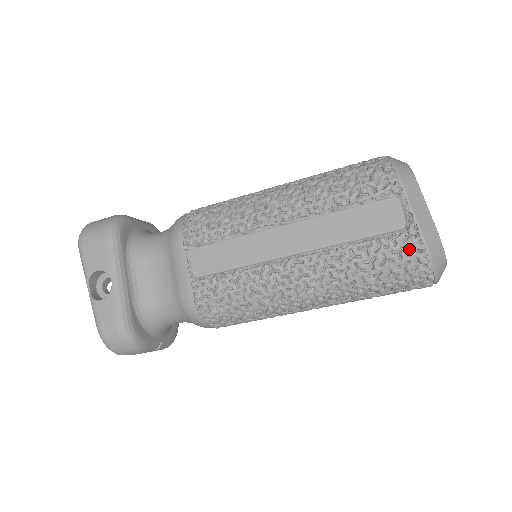
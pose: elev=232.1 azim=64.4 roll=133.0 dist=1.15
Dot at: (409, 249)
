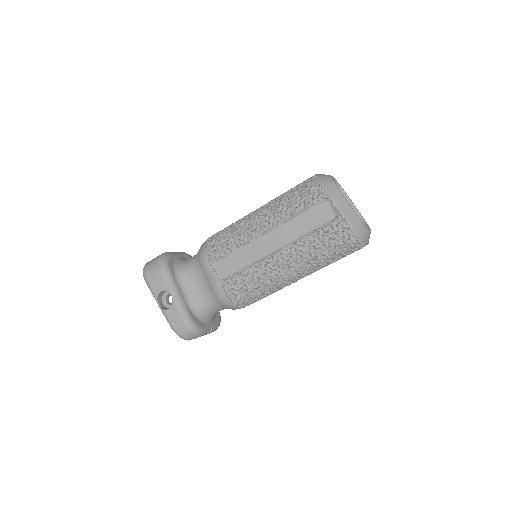
Dot at: (341, 229)
